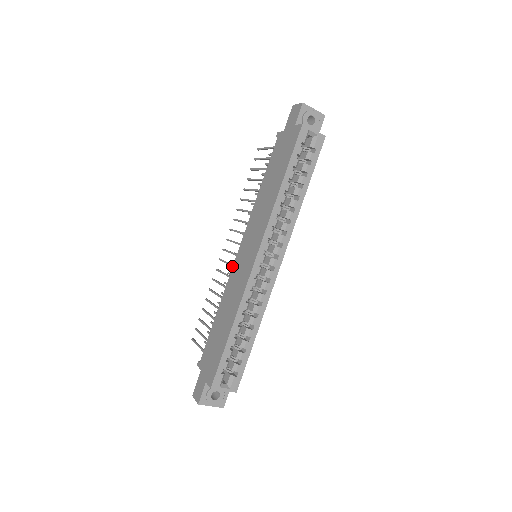
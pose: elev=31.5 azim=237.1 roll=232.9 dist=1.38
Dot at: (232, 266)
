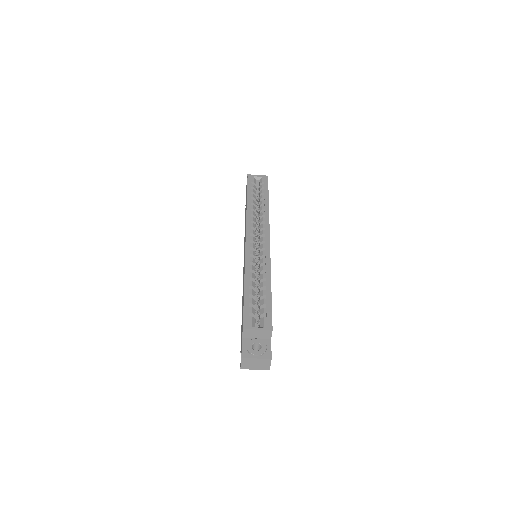
Dot at: occluded
